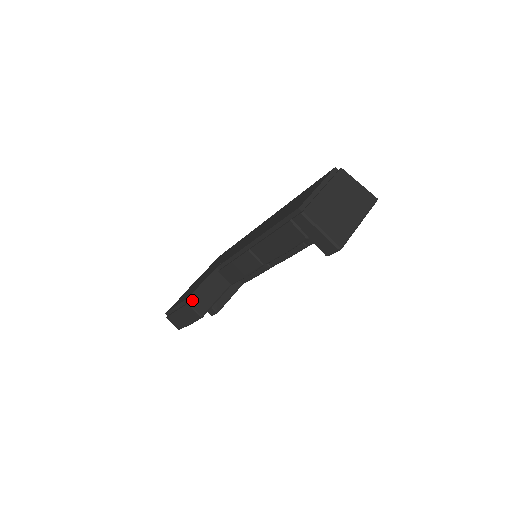
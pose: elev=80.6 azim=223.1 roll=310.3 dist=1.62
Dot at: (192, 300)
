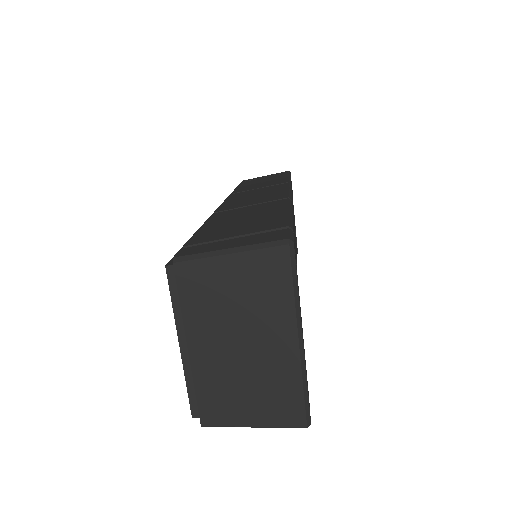
Dot at: occluded
